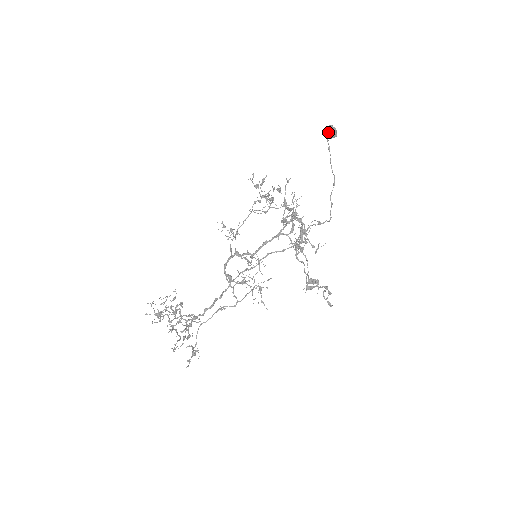
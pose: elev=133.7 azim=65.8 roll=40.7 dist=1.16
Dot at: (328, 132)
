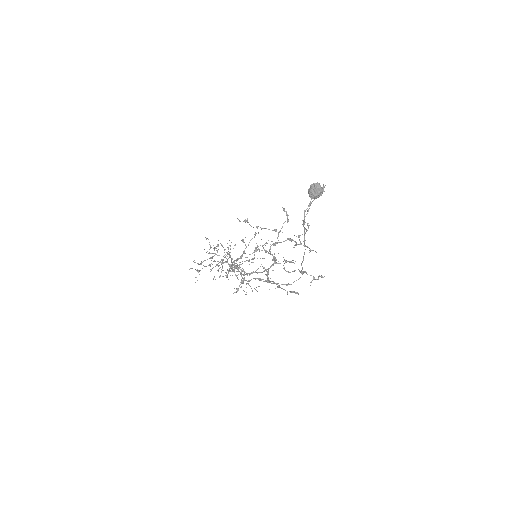
Dot at: (310, 195)
